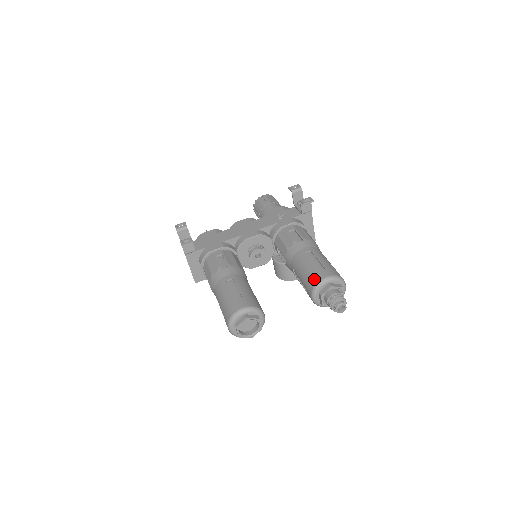
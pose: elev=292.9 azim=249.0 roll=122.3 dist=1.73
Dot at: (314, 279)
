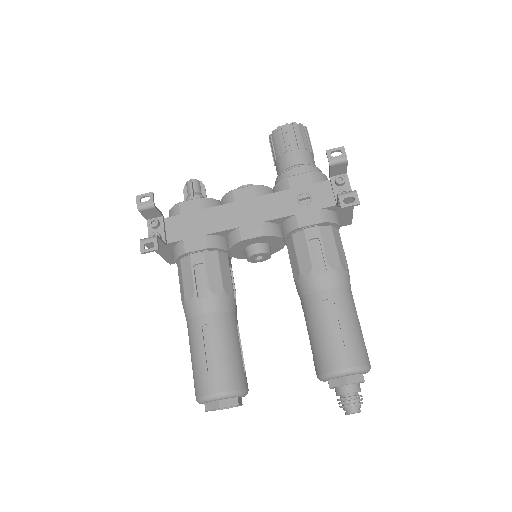
Dot at: (326, 363)
